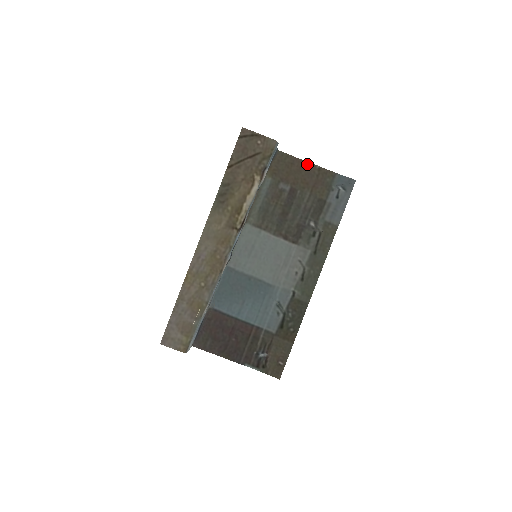
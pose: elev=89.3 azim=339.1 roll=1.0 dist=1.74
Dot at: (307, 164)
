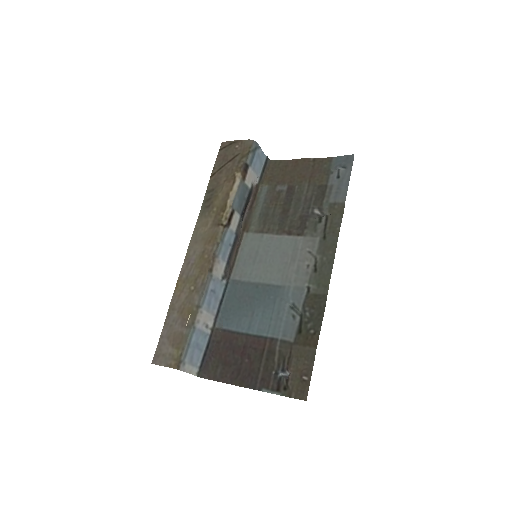
Dot at: (301, 161)
